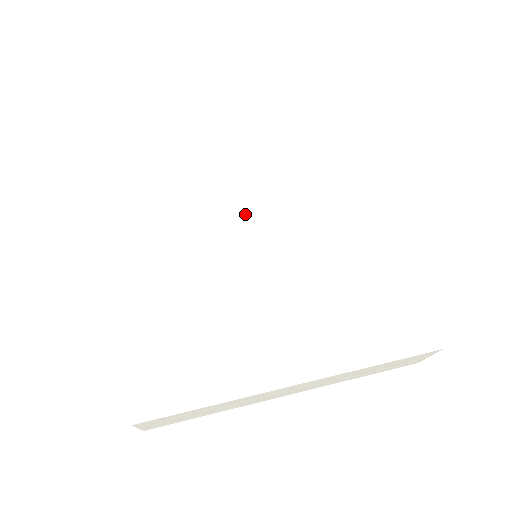
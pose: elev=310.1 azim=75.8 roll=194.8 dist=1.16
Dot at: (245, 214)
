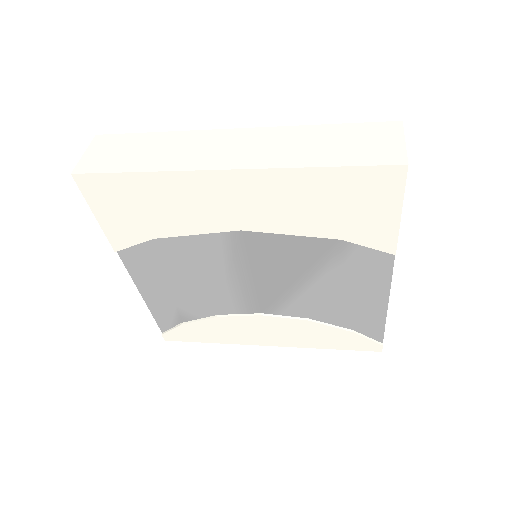
Dot at: occluded
